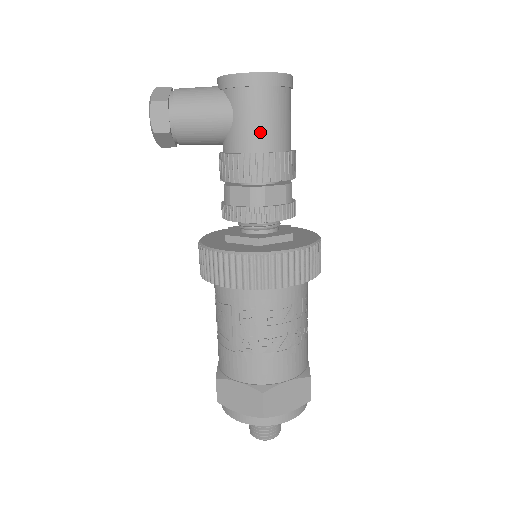
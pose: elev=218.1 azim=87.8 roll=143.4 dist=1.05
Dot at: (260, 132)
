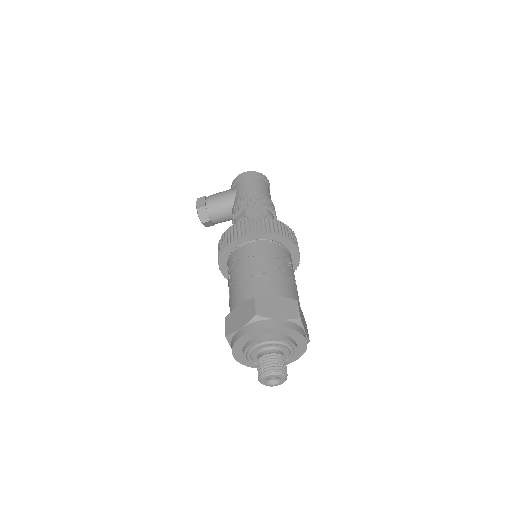
Dot at: (249, 190)
